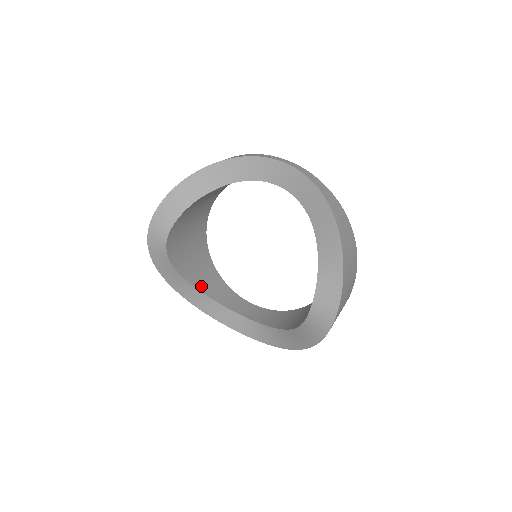
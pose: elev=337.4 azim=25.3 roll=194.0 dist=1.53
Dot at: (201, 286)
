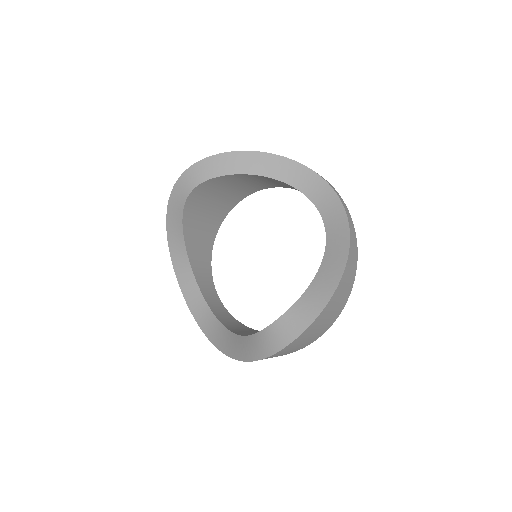
Dot at: (191, 252)
